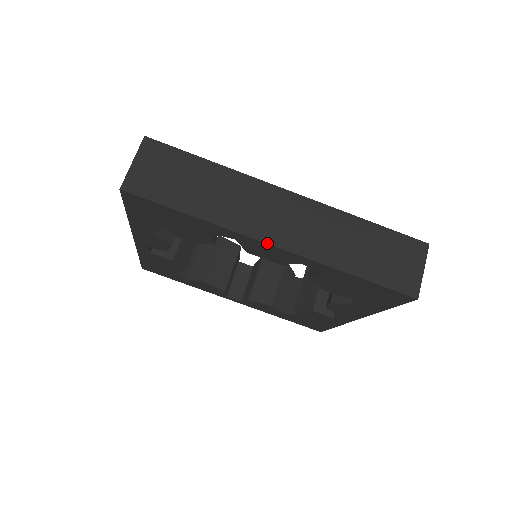
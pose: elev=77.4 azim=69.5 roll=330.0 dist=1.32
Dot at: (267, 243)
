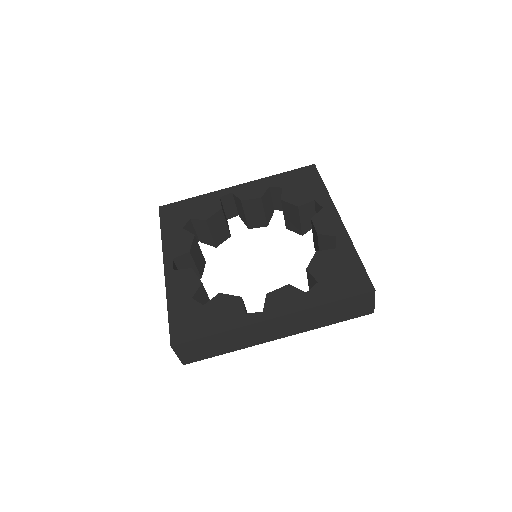
Dot at: occluded
